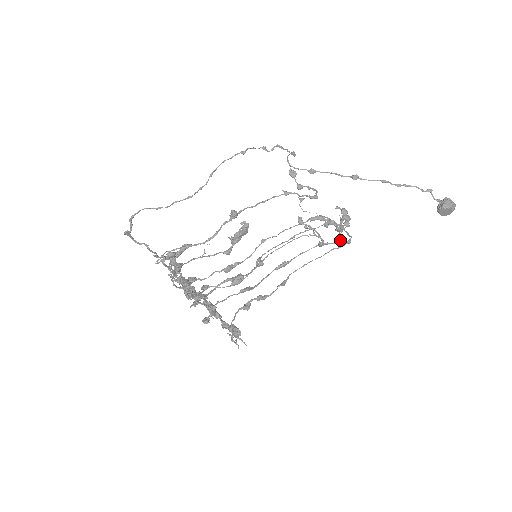
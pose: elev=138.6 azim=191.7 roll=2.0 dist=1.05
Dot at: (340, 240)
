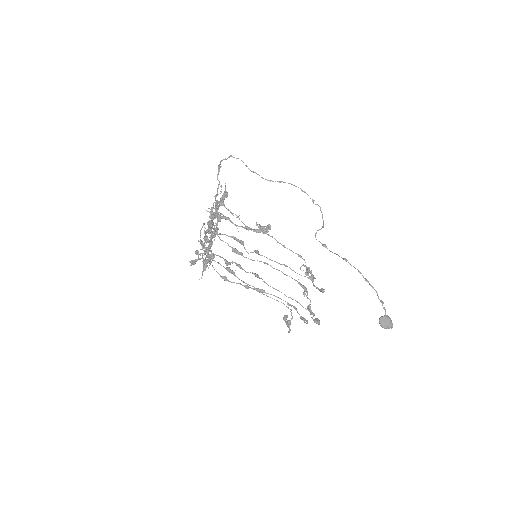
Dot at: occluded
